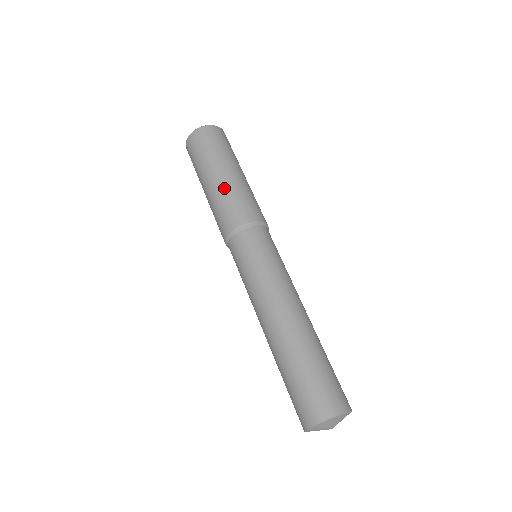
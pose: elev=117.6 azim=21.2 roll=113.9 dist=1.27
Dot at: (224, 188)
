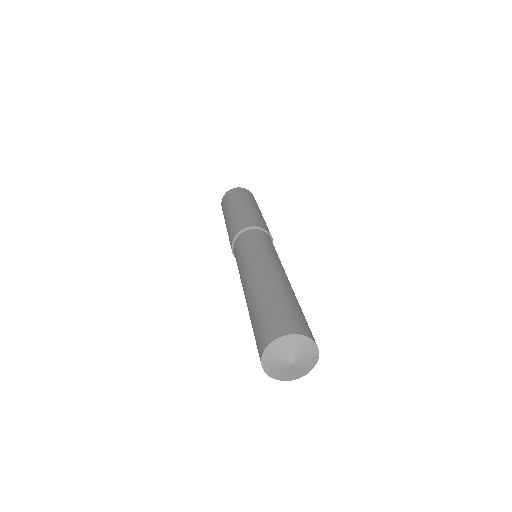
Dot at: (230, 220)
